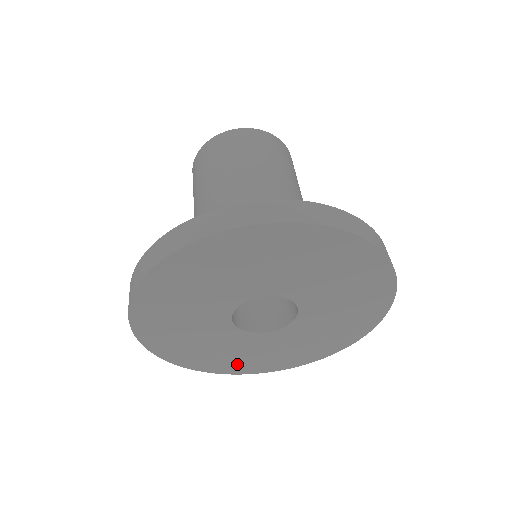
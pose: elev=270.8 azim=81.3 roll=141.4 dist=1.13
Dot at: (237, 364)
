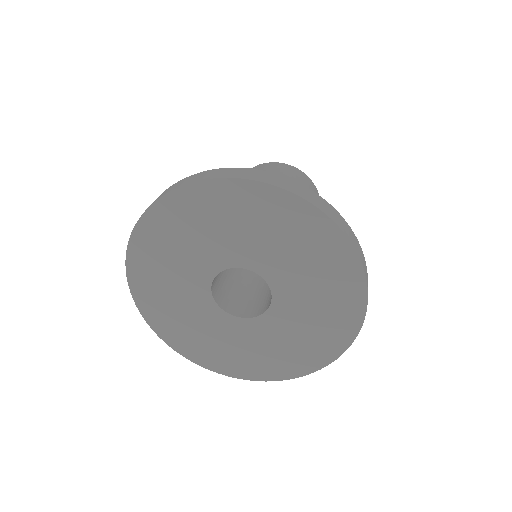
Dot at: (157, 306)
